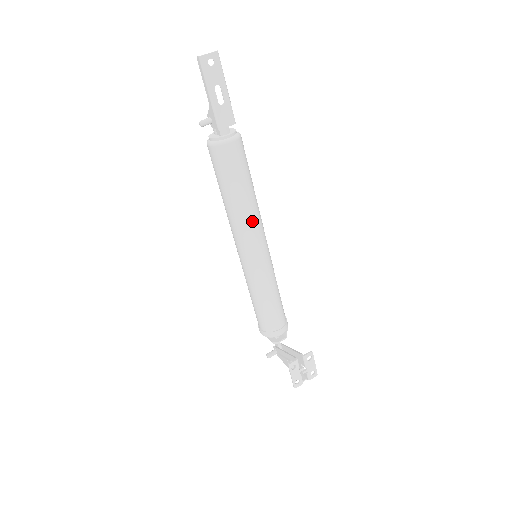
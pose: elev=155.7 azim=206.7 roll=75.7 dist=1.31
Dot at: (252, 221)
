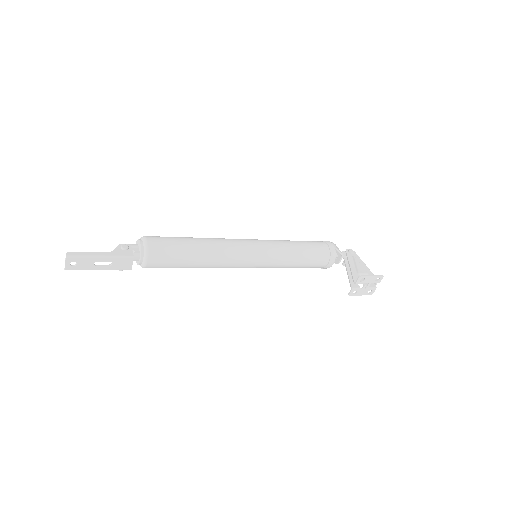
Dot at: (222, 262)
